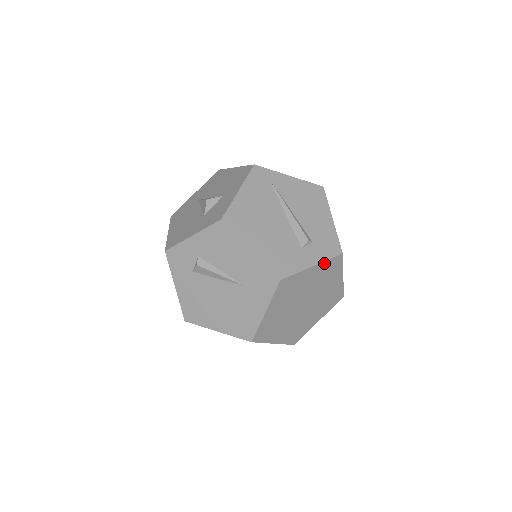
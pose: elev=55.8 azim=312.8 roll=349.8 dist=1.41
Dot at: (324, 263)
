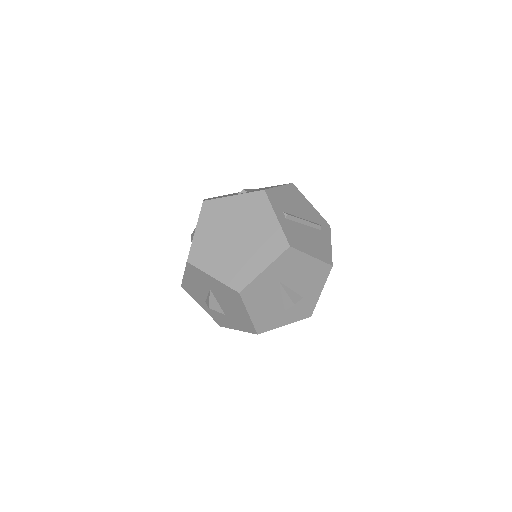
Dot at: (246, 196)
